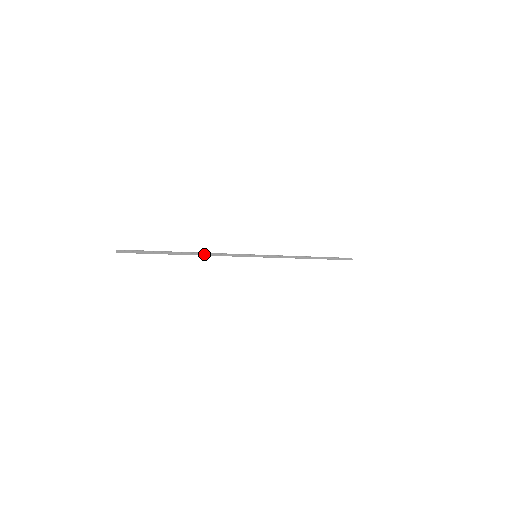
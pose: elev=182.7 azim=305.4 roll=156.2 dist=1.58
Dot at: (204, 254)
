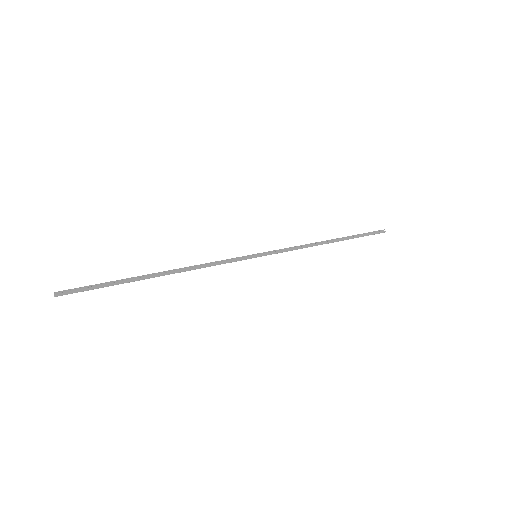
Dot at: (183, 269)
